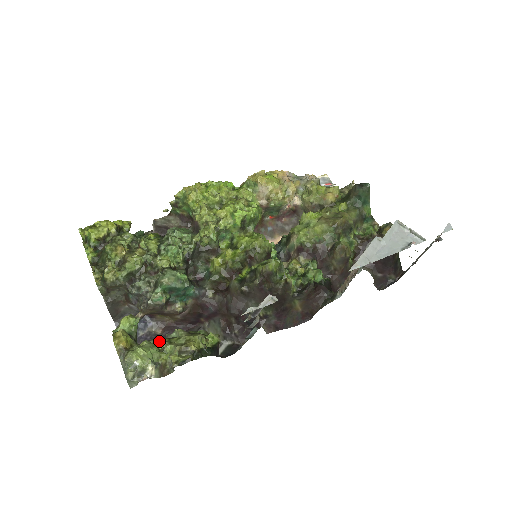
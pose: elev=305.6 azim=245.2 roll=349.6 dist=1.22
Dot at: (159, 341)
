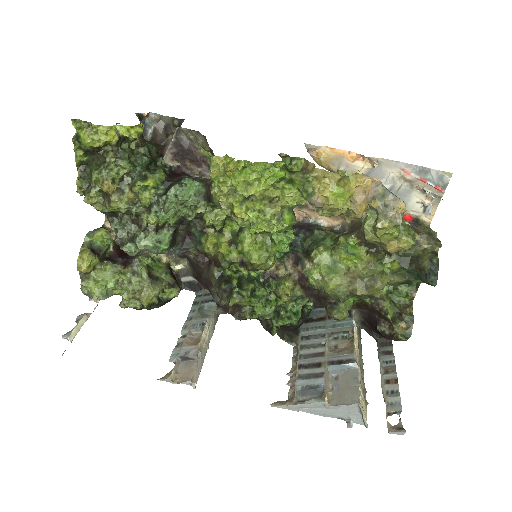
Dot at: (123, 270)
